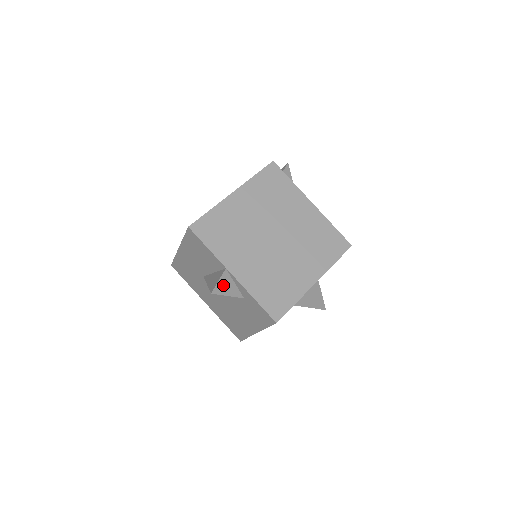
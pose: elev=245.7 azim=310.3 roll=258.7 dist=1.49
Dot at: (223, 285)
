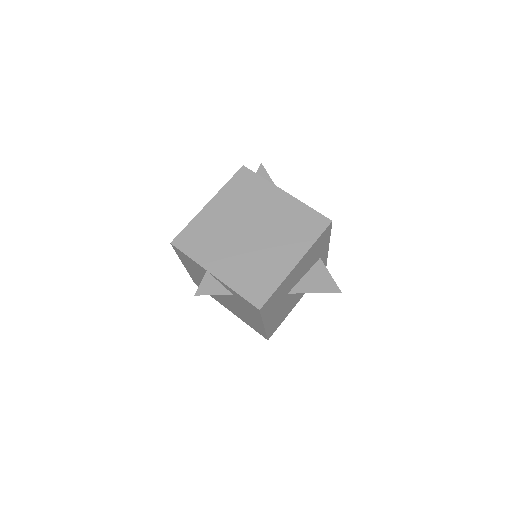
Dot at: (207, 286)
